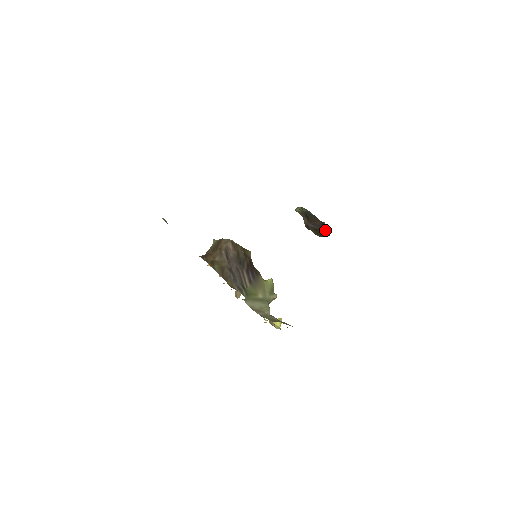
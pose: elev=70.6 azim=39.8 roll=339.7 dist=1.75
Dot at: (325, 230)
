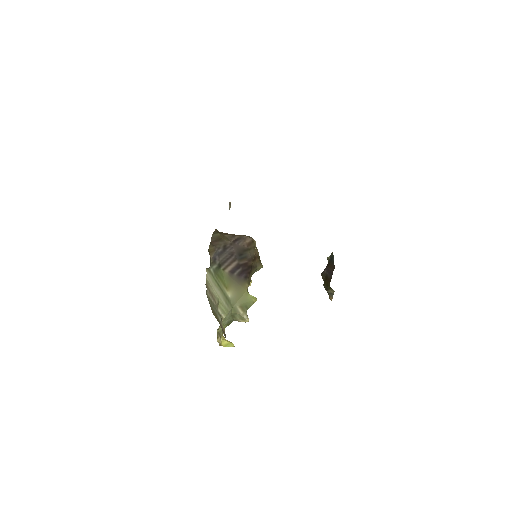
Dot at: (331, 278)
